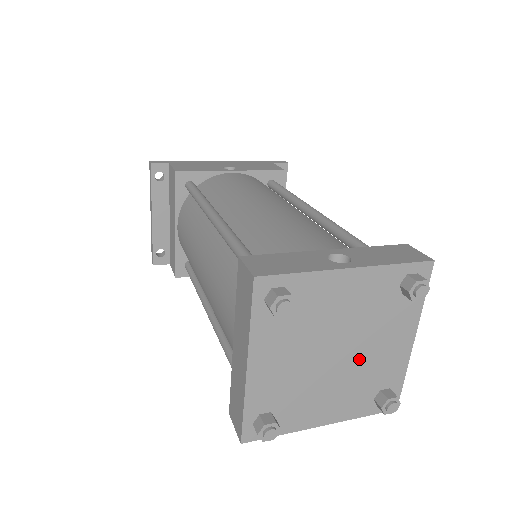
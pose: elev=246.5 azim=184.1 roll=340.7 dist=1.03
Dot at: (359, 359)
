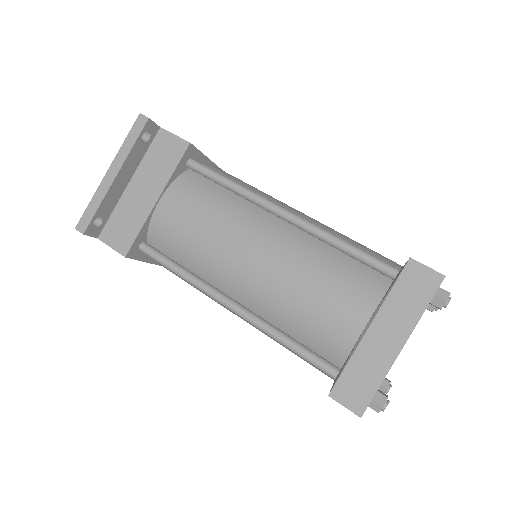
Dot at: occluded
